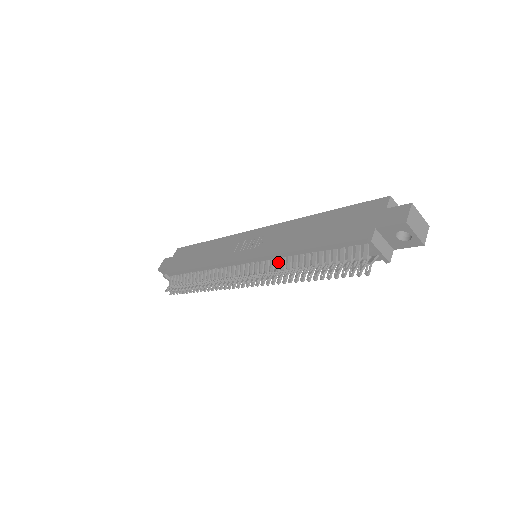
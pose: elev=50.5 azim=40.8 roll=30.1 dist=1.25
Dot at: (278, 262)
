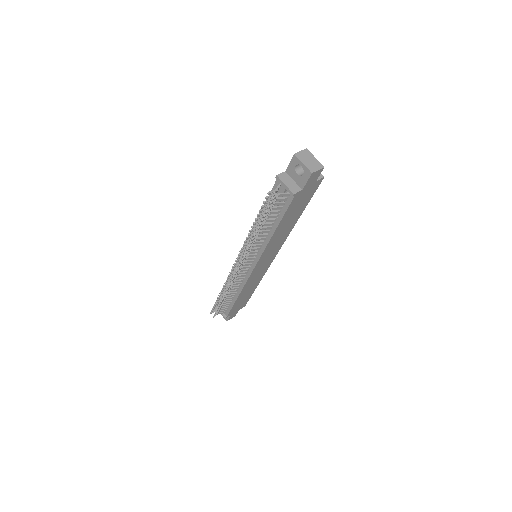
Dot at: occluded
